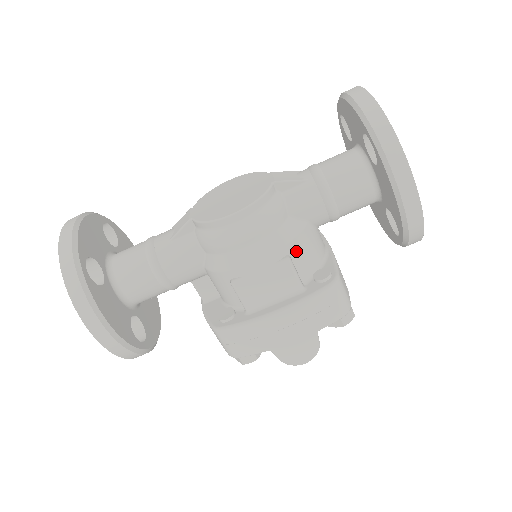
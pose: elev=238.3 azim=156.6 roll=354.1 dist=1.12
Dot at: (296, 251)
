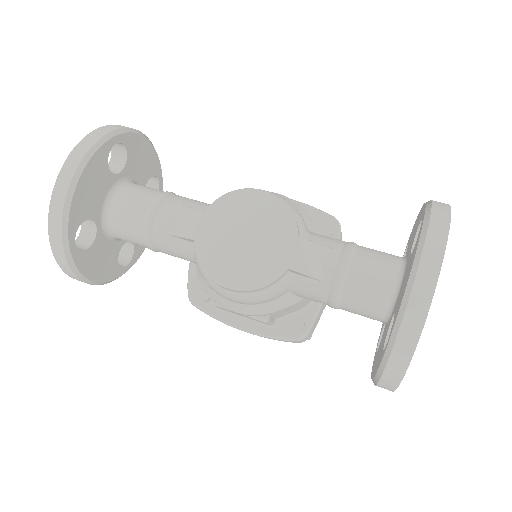
Dot at: (279, 312)
